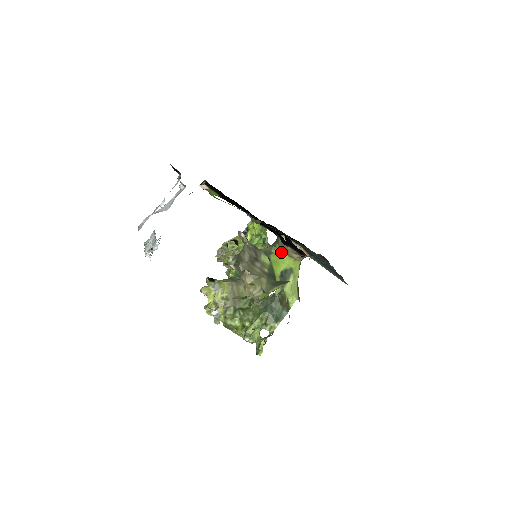
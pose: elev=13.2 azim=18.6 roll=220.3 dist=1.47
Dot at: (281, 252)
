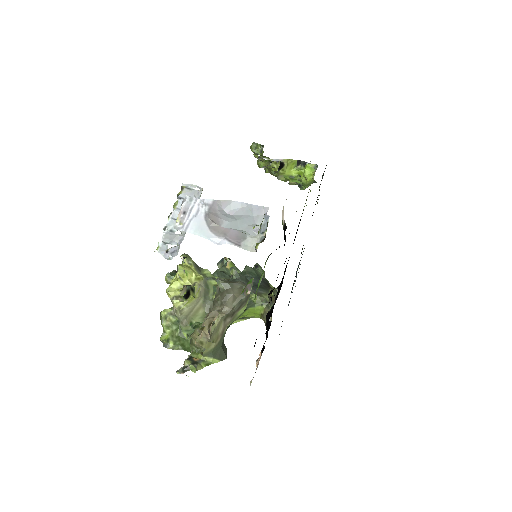
Dot at: (259, 312)
